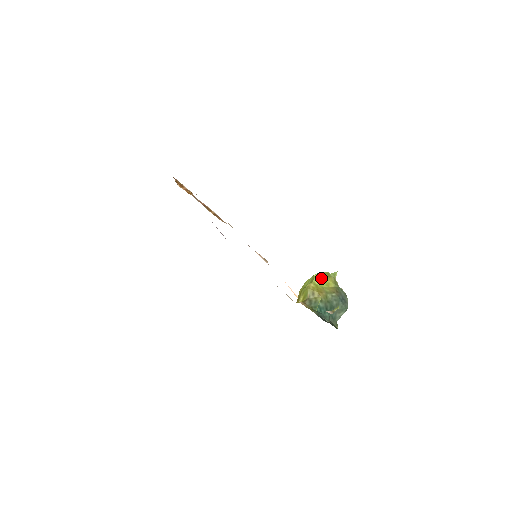
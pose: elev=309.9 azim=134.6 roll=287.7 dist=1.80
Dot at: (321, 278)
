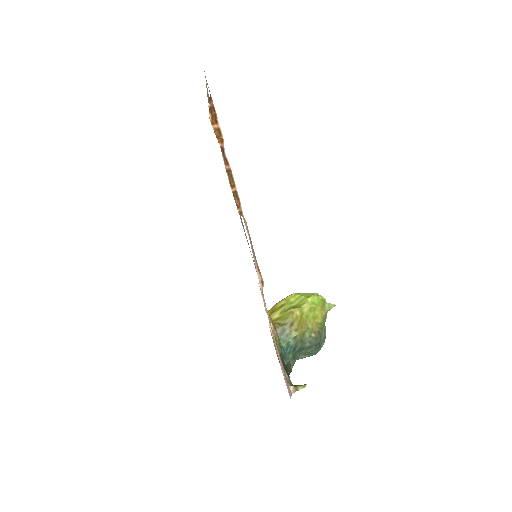
Dot at: (313, 307)
